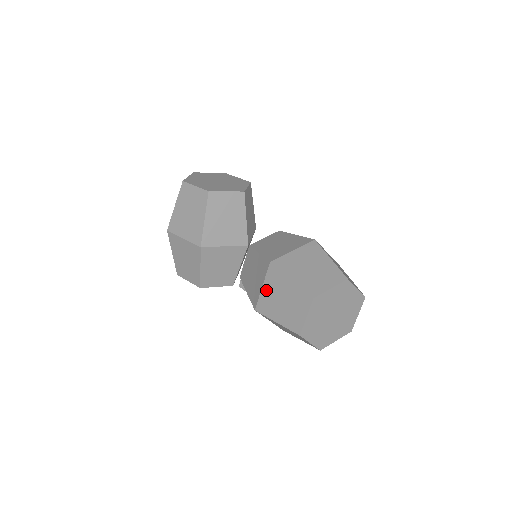
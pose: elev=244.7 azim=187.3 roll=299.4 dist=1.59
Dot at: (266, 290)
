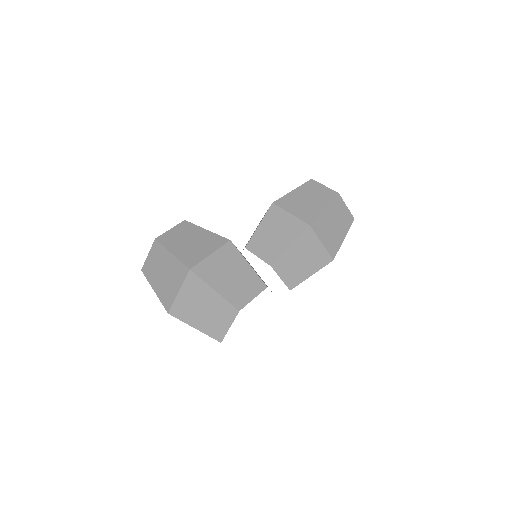
Dot at: (294, 211)
